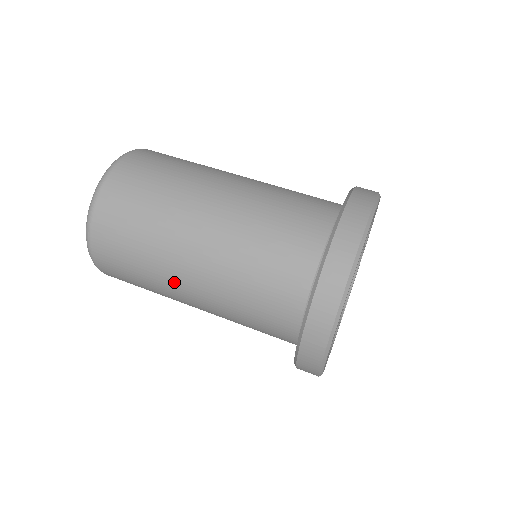
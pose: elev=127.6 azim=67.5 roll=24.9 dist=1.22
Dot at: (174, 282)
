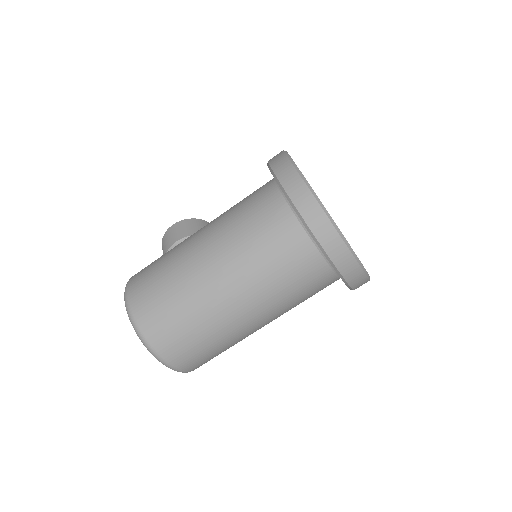
Dot at: occluded
